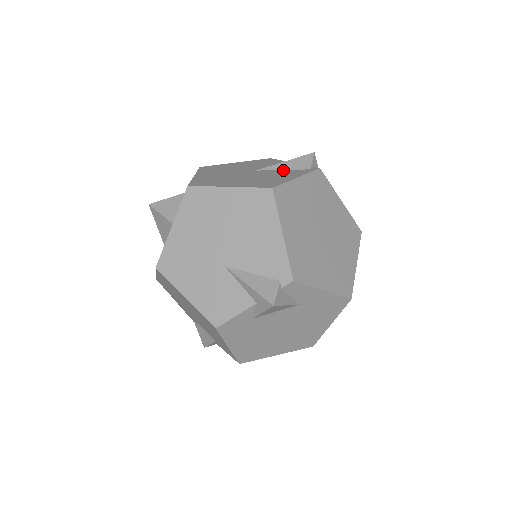
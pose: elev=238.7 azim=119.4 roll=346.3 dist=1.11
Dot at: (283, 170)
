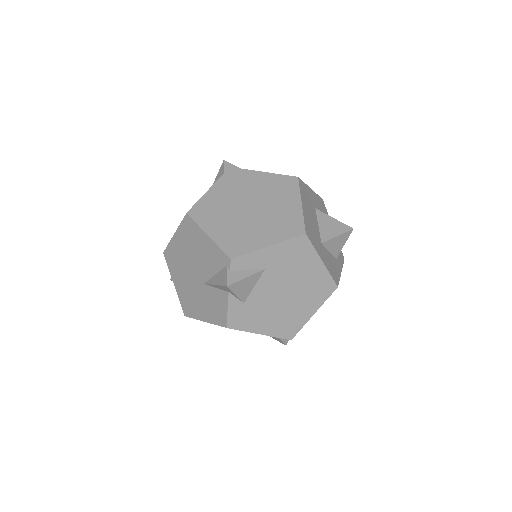
Dot at: occluded
